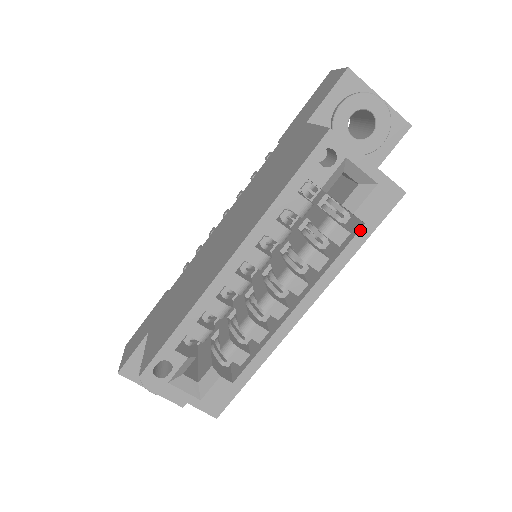
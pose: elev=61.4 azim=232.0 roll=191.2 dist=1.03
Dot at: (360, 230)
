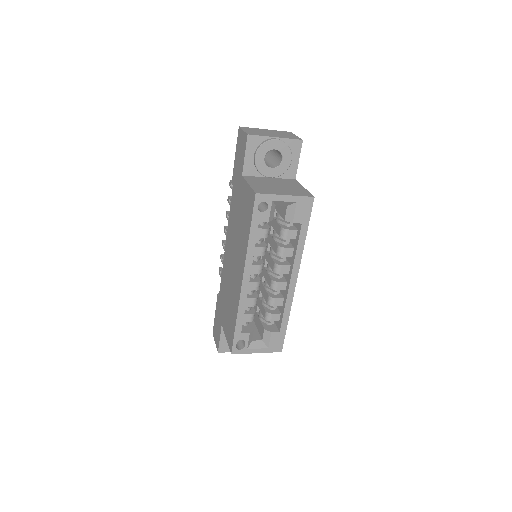
Dot at: (301, 228)
